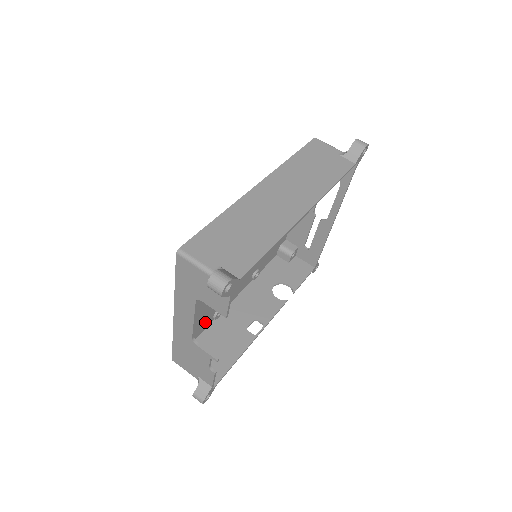
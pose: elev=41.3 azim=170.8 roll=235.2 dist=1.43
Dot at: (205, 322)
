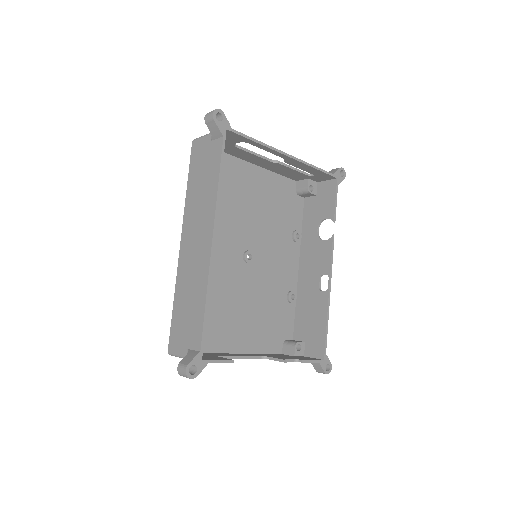
Dot at: (286, 314)
